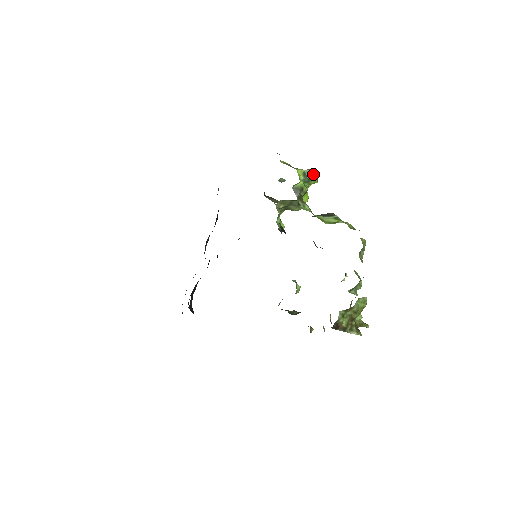
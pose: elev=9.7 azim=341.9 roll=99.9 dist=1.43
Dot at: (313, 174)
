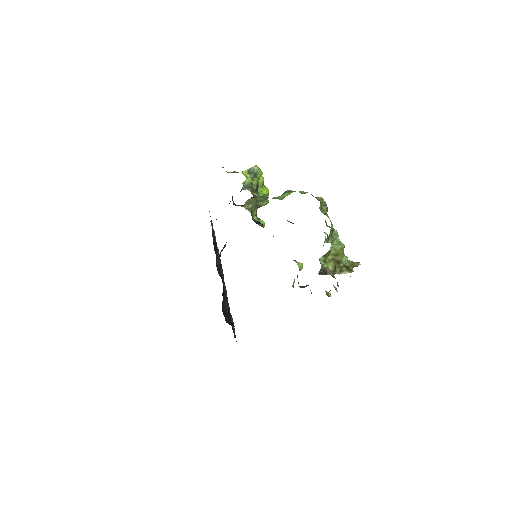
Dot at: (255, 169)
